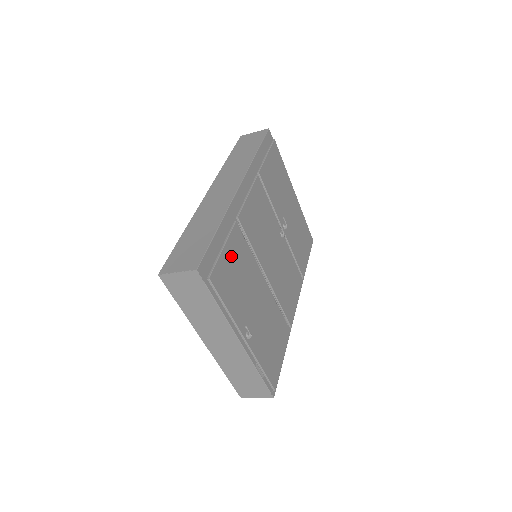
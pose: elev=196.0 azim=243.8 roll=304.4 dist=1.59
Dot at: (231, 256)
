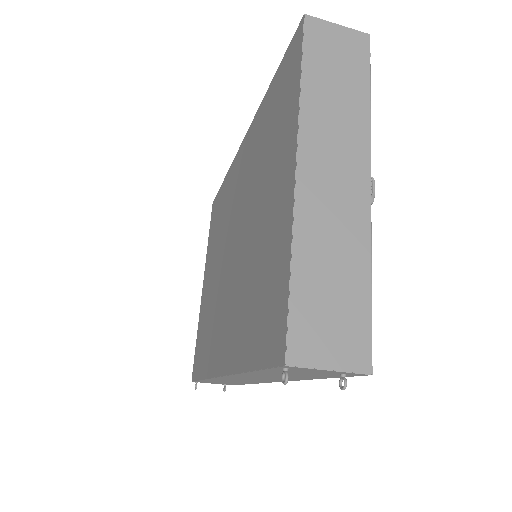
Dot at: occluded
